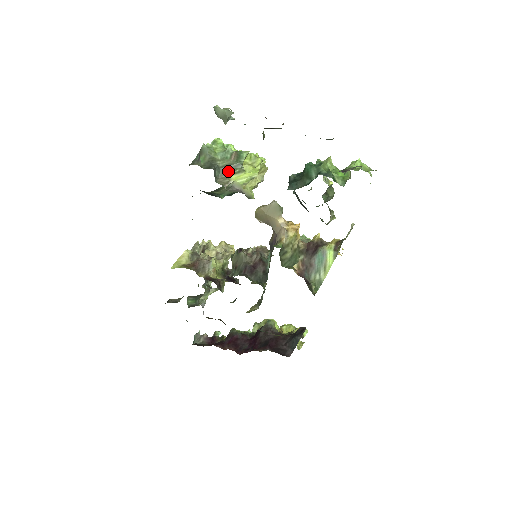
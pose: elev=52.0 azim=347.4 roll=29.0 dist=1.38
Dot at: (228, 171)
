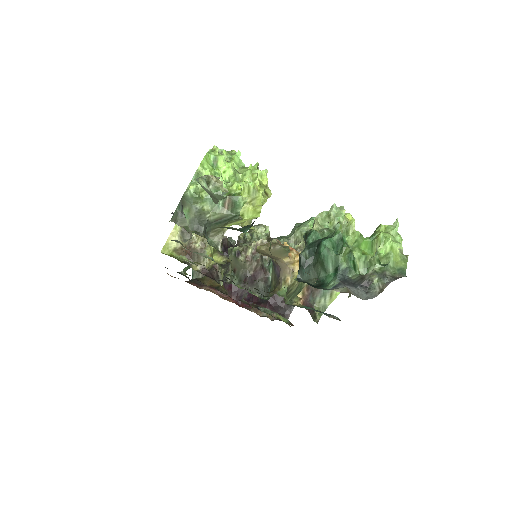
Dot at: (221, 223)
